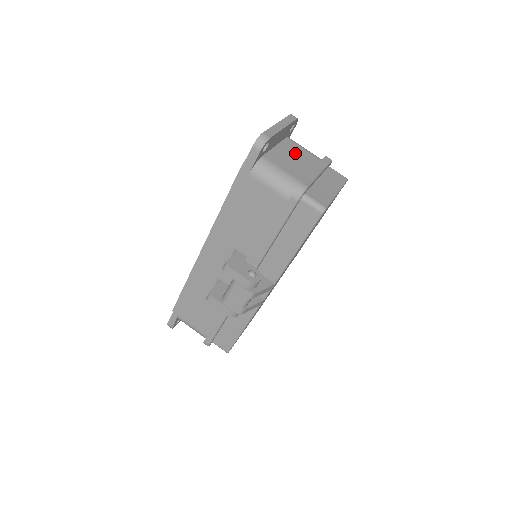
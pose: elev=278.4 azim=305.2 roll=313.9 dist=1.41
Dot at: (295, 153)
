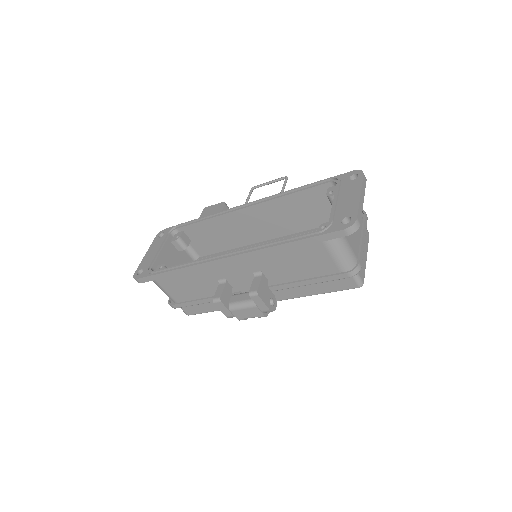
Dot at: occluded
